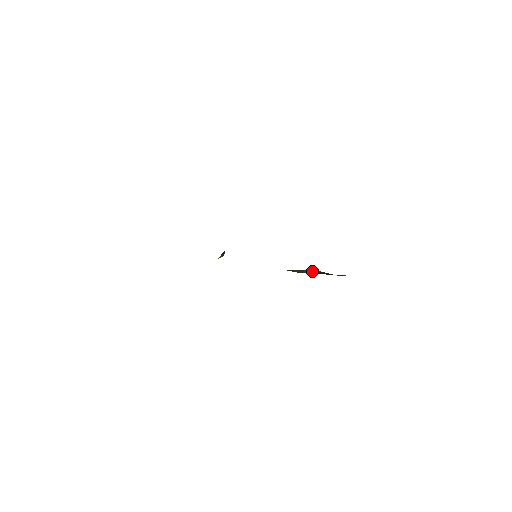
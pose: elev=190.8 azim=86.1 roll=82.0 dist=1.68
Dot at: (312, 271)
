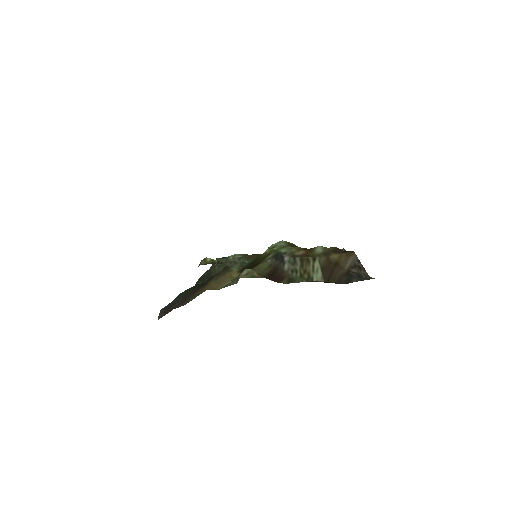
Dot at: (321, 271)
